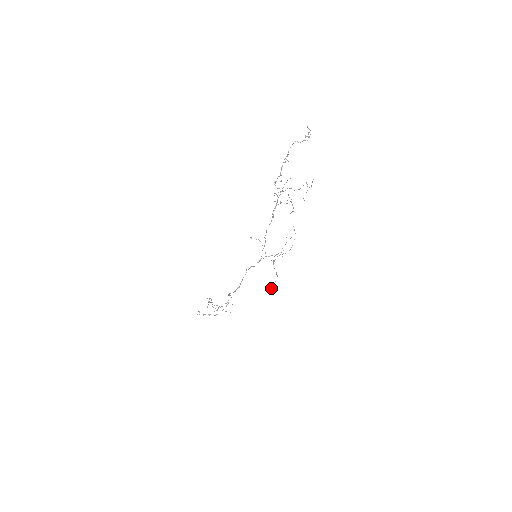
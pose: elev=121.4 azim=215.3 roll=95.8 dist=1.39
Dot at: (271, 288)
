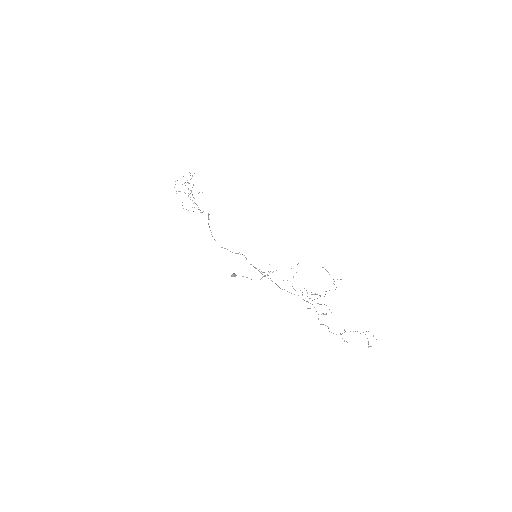
Dot at: (236, 275)
